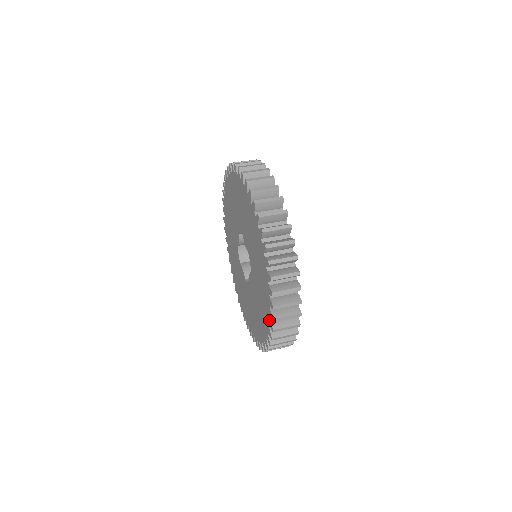
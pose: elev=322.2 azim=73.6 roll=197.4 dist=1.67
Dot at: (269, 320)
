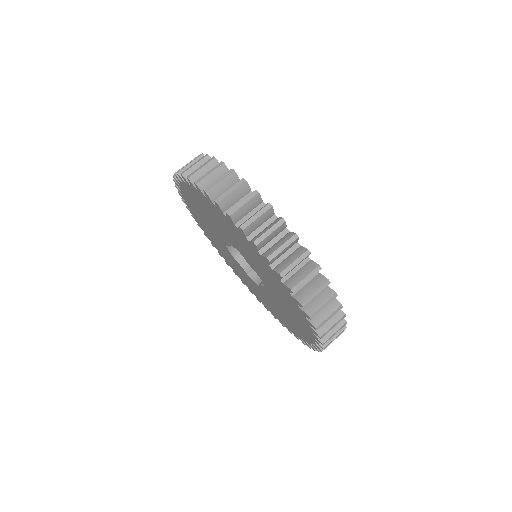
Dot at: (311, 343)
